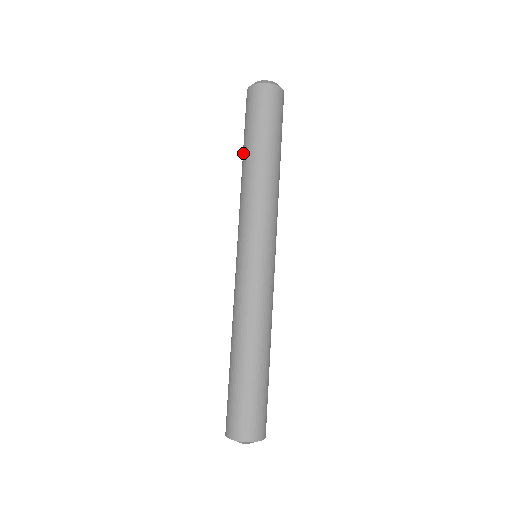
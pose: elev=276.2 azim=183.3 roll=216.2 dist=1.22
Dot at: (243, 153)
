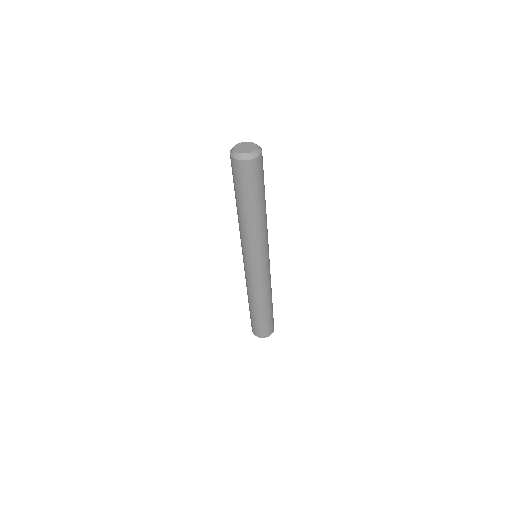
Dot at: occluded
